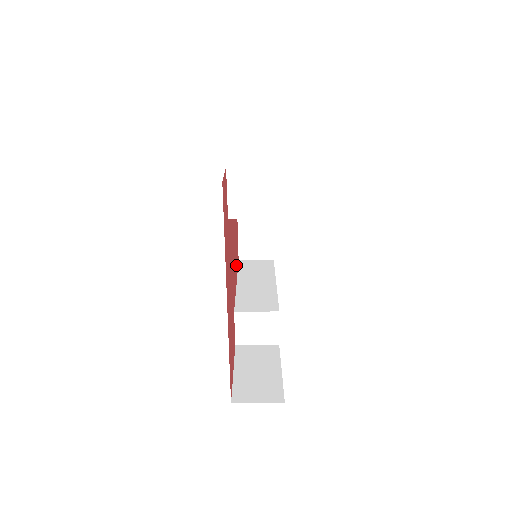
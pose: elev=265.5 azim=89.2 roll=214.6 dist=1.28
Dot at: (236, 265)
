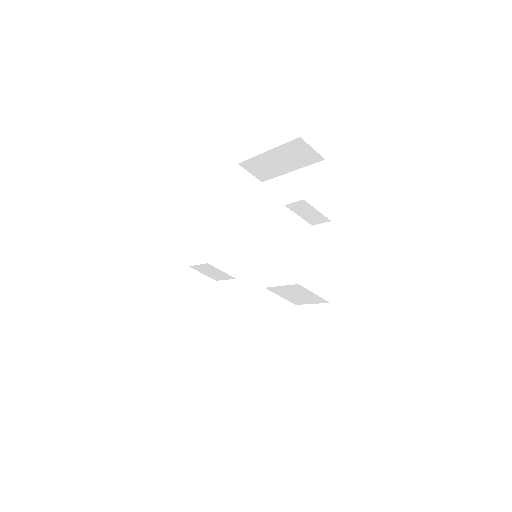
Dot at: occluded
